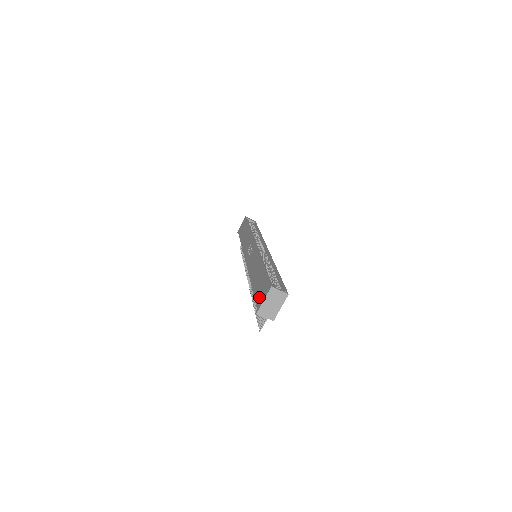
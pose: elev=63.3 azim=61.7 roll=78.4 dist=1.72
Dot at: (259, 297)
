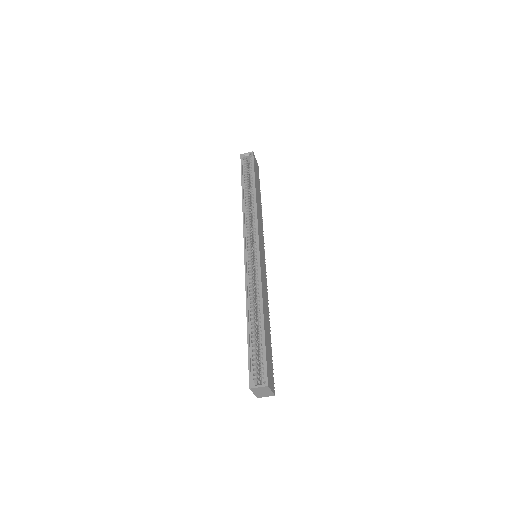
Dot at: occluded
